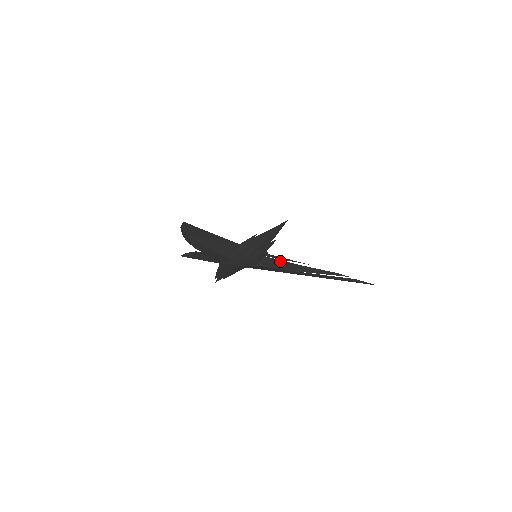
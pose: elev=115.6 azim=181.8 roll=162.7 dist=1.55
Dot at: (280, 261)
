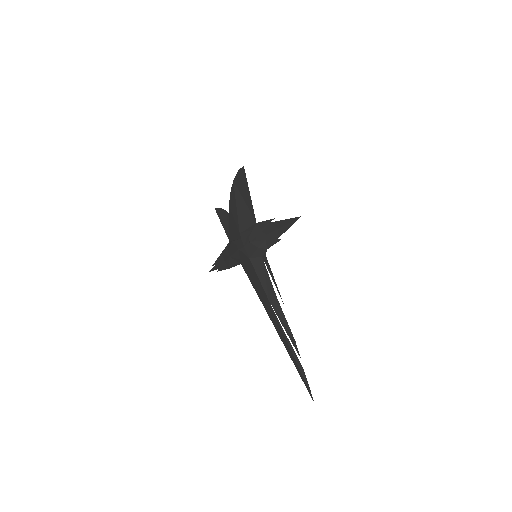
Dot at: (267, 274)
